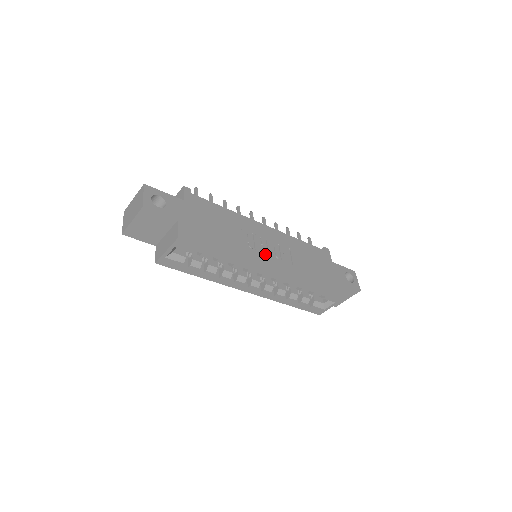
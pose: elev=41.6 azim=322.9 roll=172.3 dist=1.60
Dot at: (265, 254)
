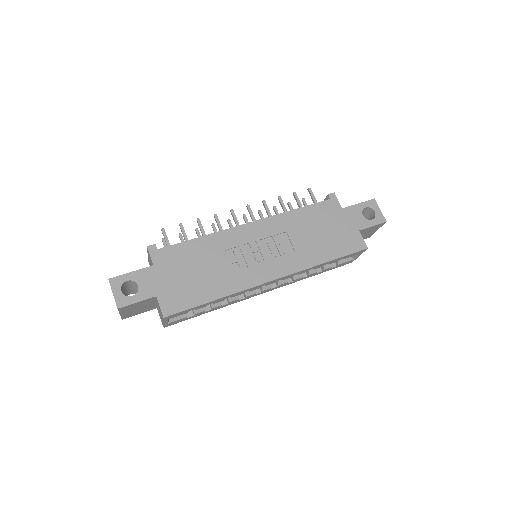
Dot at: (259, 263)
